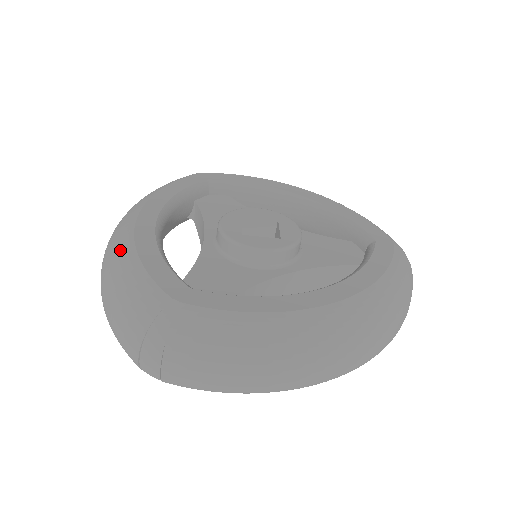
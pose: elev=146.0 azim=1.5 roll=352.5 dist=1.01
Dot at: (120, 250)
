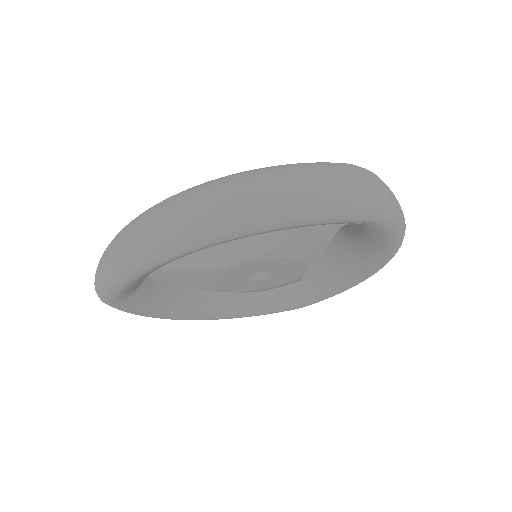
Dot at: occluded
